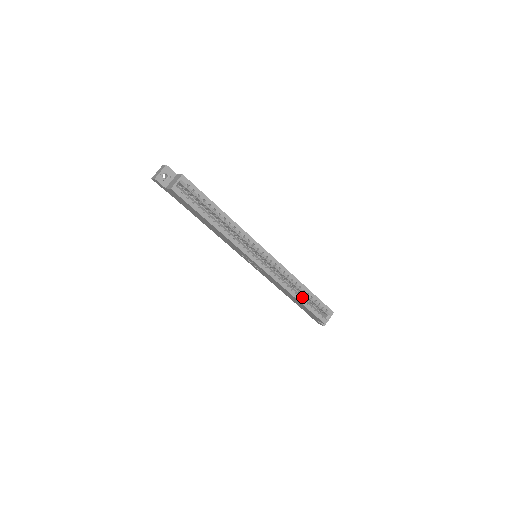
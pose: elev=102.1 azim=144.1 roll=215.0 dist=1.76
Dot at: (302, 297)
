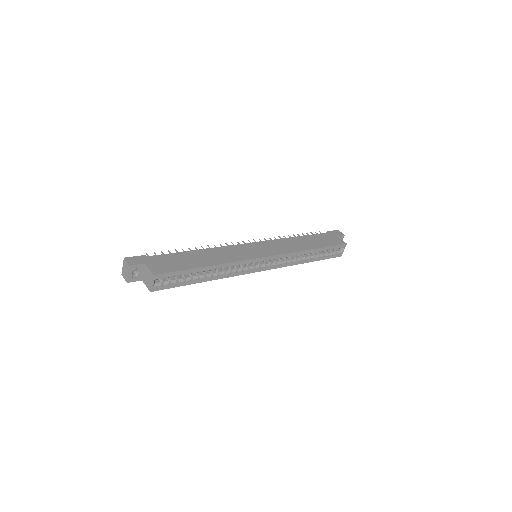
Dot at: (313, 257)
